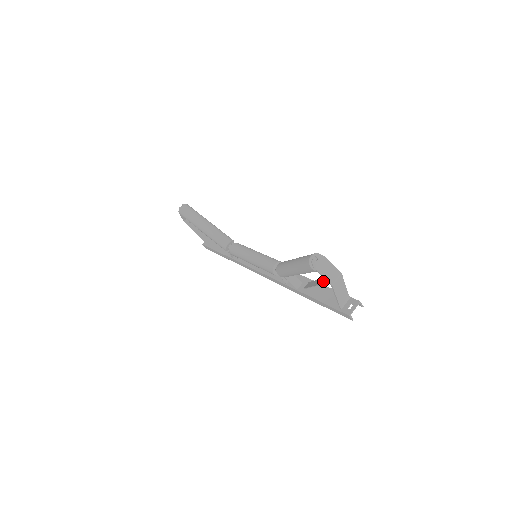
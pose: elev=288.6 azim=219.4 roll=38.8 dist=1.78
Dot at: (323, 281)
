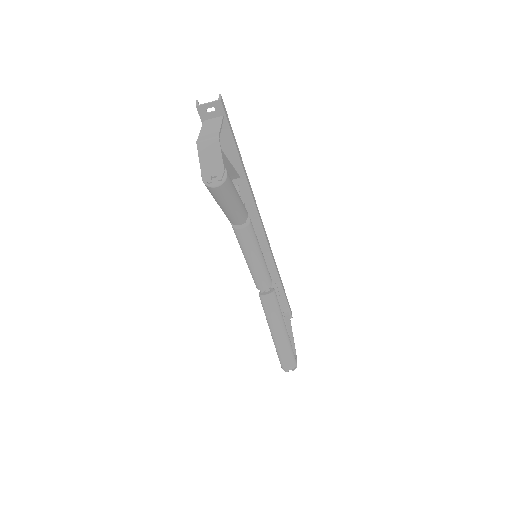
Dot at: occluded
